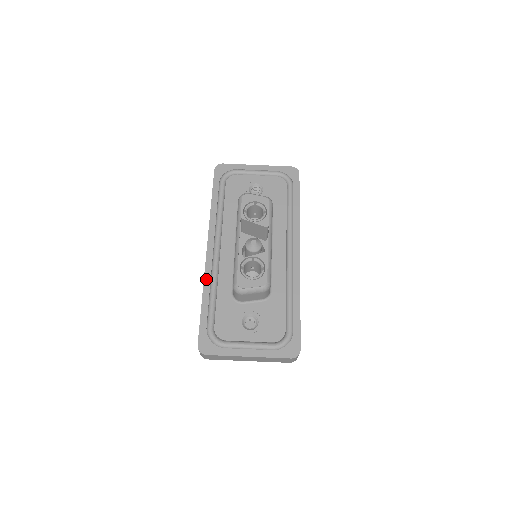
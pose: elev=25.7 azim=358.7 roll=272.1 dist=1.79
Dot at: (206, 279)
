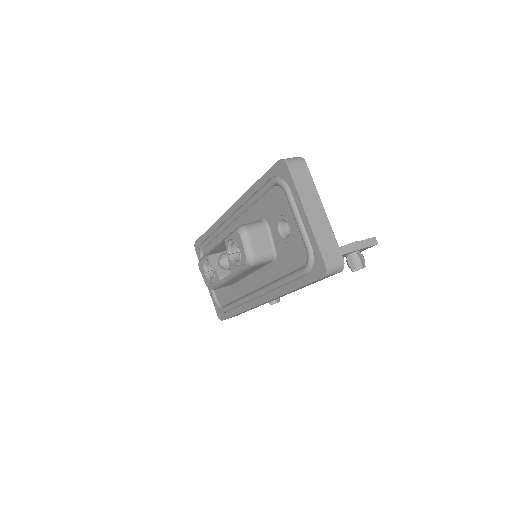
Dot at: (216, 223)
